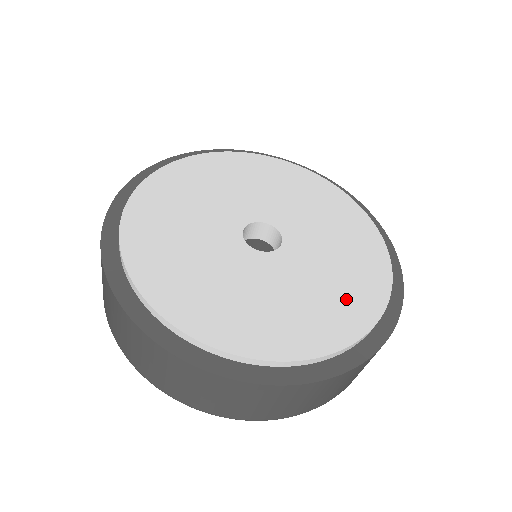
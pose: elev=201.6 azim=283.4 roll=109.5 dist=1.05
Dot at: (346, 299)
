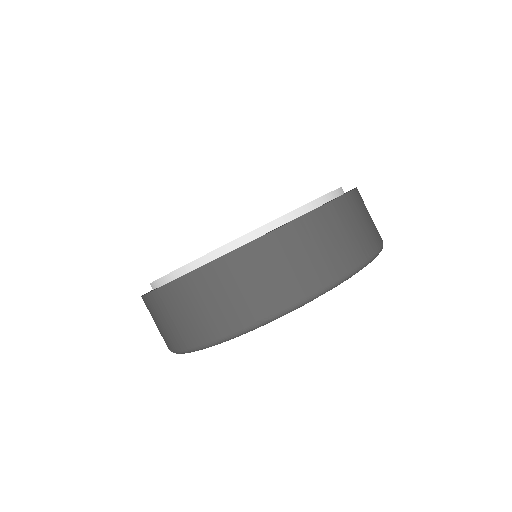
Dot at: occluded
